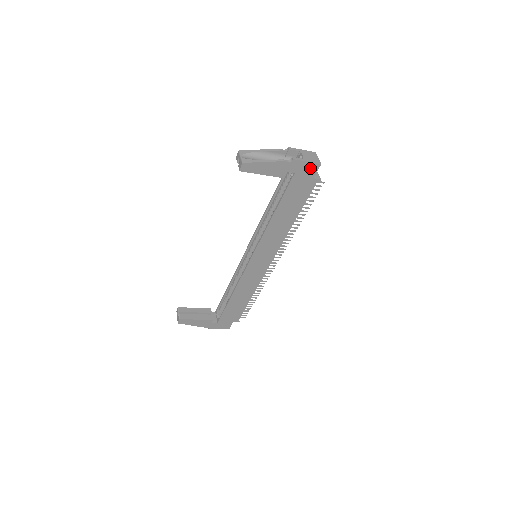
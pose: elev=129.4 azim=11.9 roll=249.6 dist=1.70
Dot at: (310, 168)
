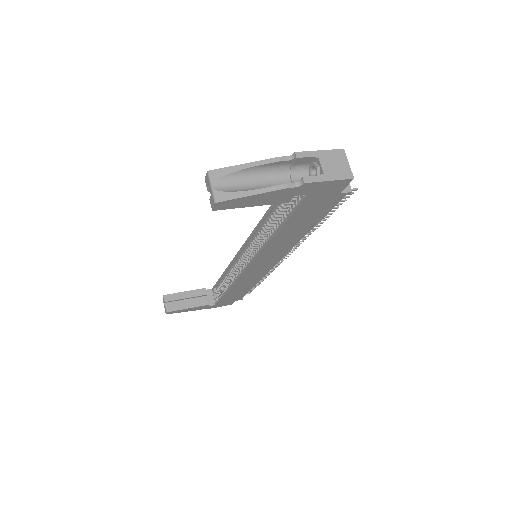
Dot at: (334, 185)
